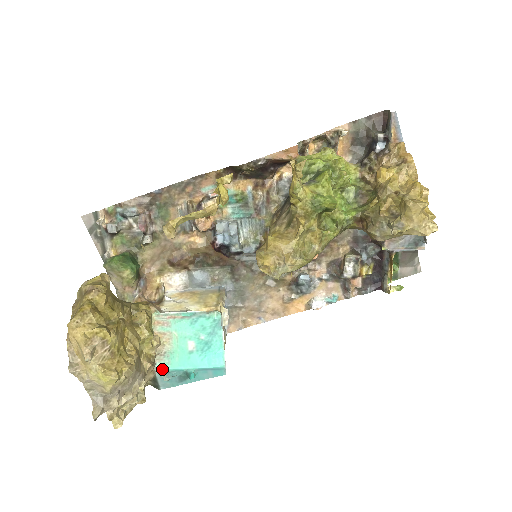
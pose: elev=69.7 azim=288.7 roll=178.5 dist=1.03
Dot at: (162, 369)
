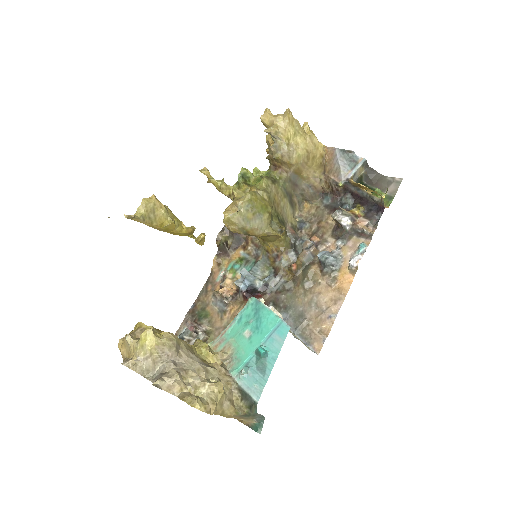
Dot at: (236, 370)
